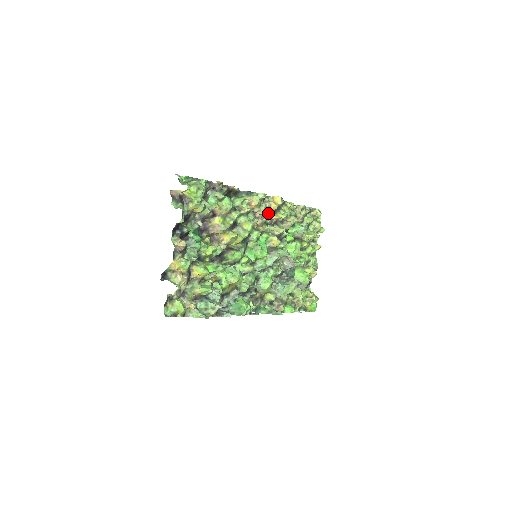
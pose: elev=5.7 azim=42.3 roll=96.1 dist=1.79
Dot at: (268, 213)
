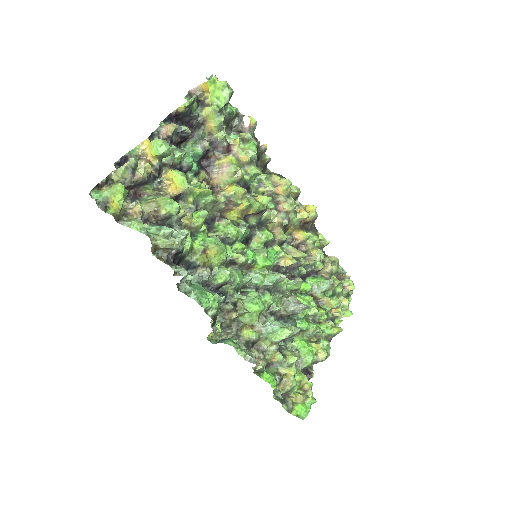
Dot at: (294, 215)
